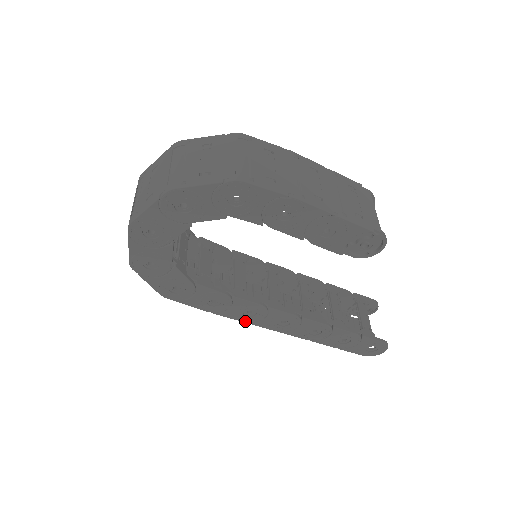
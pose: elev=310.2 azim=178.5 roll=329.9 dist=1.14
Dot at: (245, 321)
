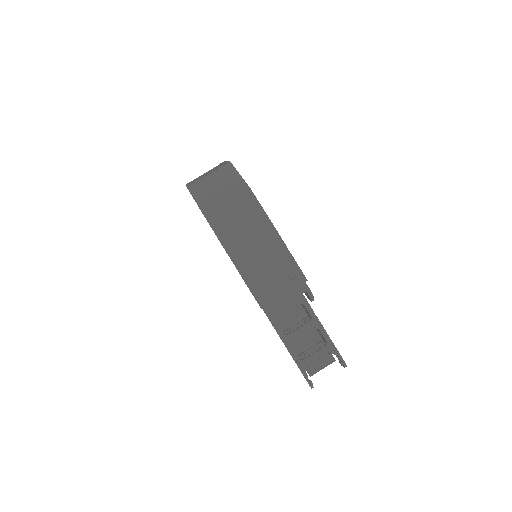
Dot at: occluded
